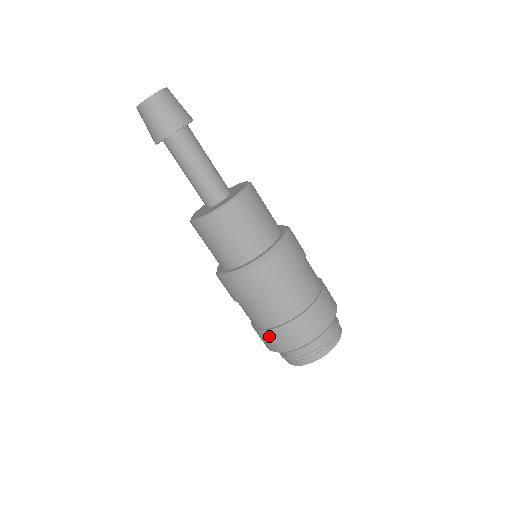
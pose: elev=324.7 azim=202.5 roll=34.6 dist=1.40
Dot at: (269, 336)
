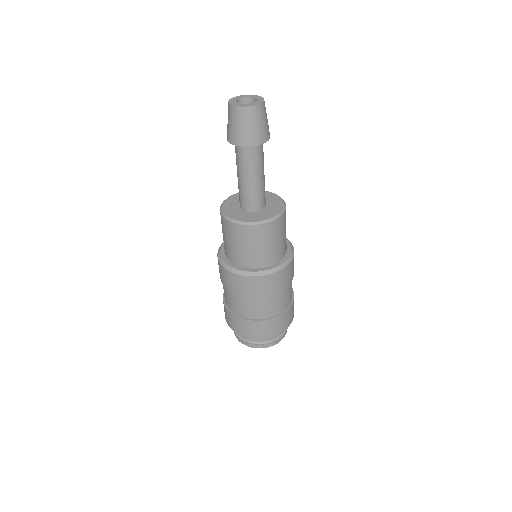
Dot at: (227, 313)
